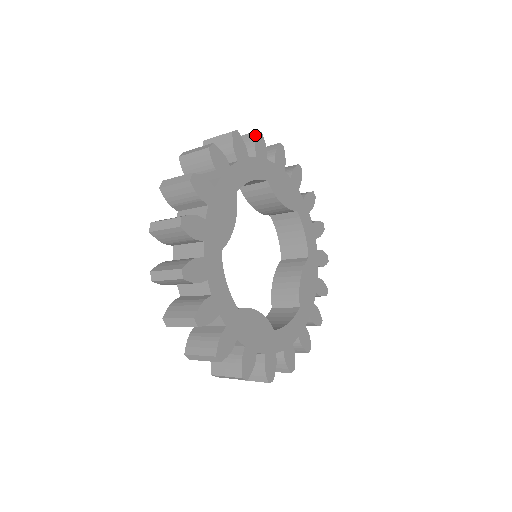
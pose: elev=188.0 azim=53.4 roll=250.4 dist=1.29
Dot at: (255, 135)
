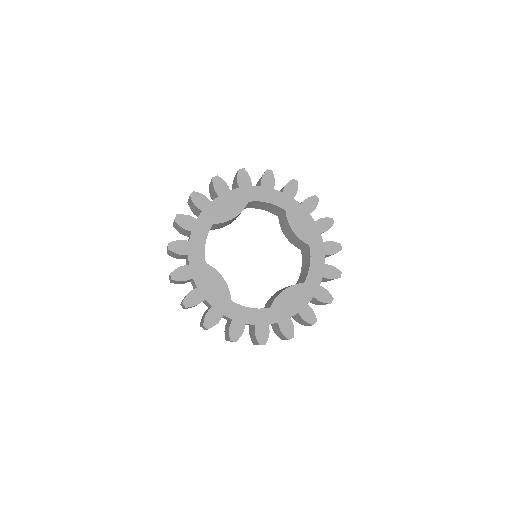
Dot at: (290, 180)
